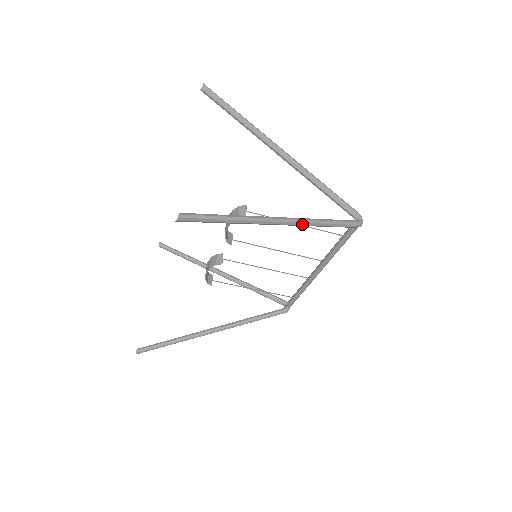
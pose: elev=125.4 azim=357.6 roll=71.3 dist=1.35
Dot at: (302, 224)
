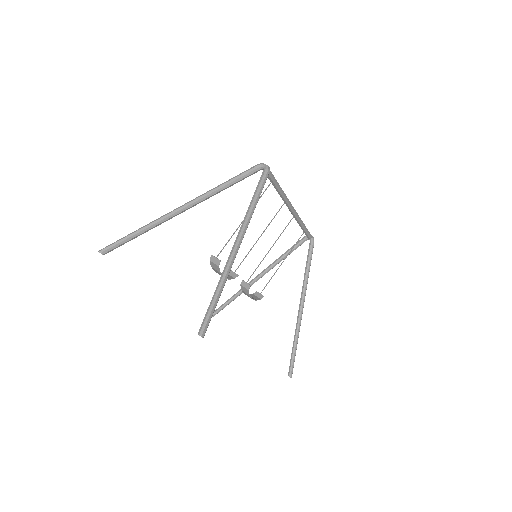
Dot at: (246, 227)
